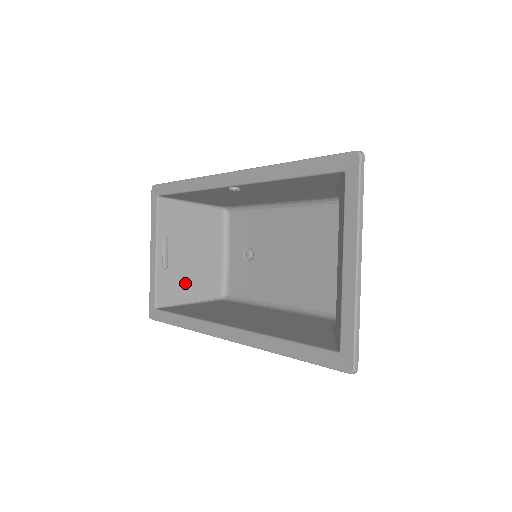
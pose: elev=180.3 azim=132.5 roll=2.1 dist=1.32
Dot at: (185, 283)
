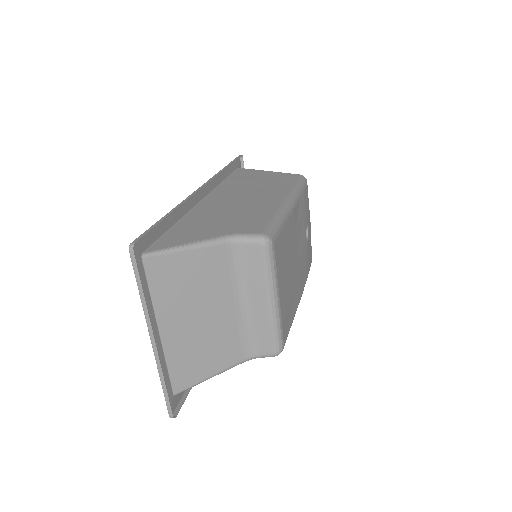
Dot at: occluded
